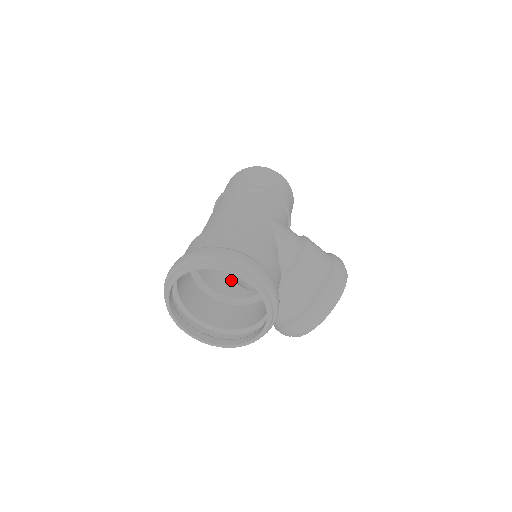
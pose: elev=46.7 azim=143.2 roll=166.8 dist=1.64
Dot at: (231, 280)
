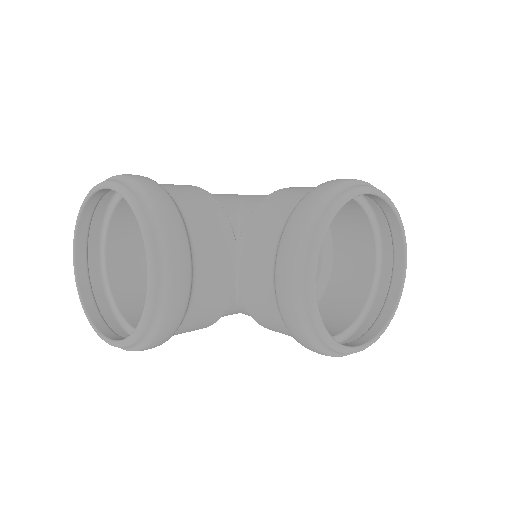
Dot at: occluded
